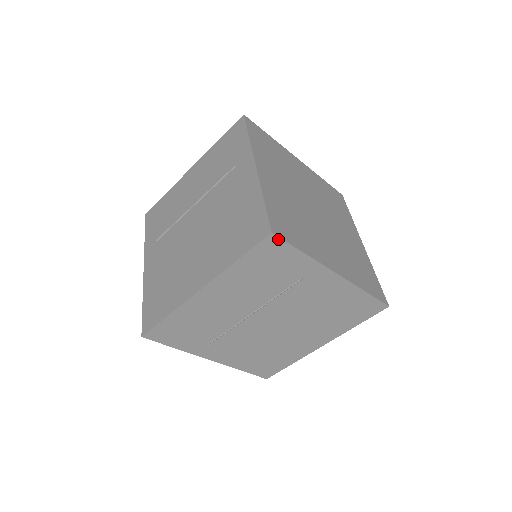
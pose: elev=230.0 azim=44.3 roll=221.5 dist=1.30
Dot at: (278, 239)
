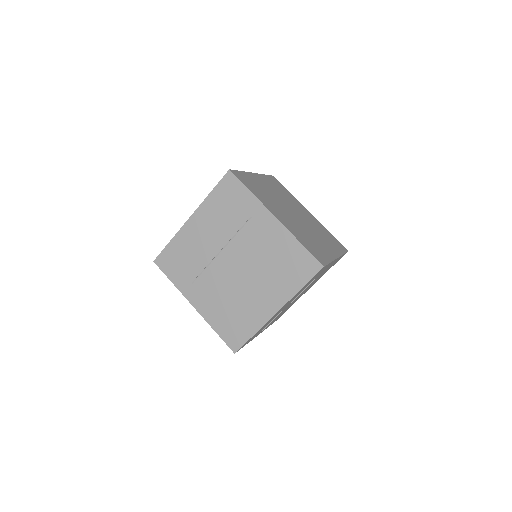
Dot at: occluded
